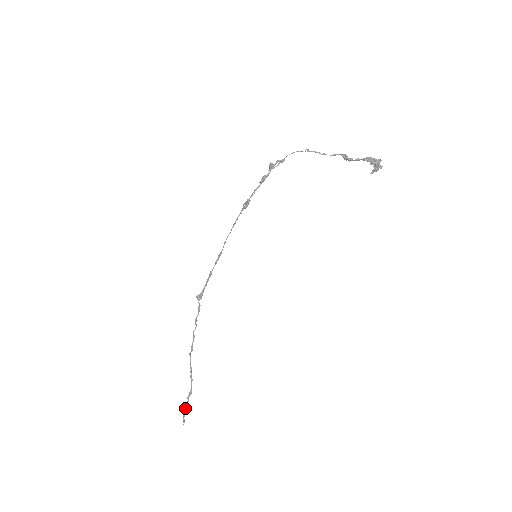
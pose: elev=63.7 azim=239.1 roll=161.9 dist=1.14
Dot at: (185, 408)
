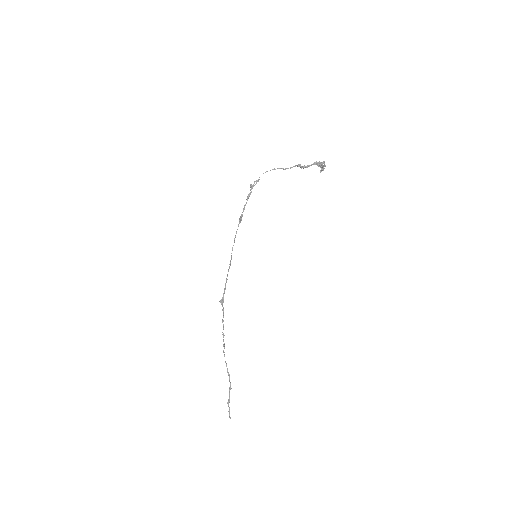
Dot at: (228, 403)
